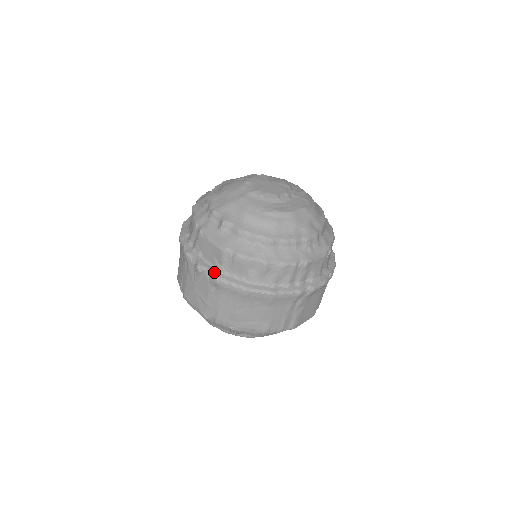
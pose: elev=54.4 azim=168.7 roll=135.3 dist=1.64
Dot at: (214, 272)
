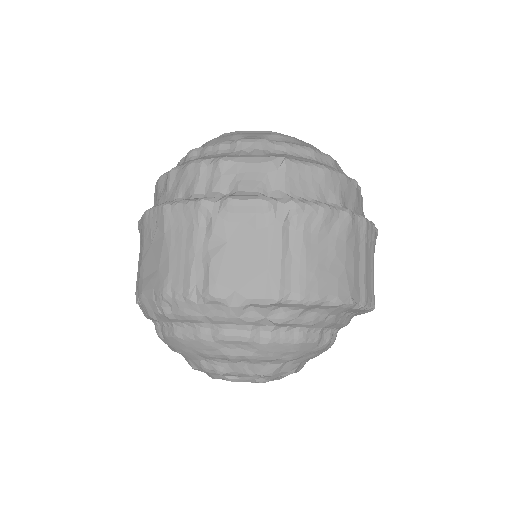
Dot at: occluded
